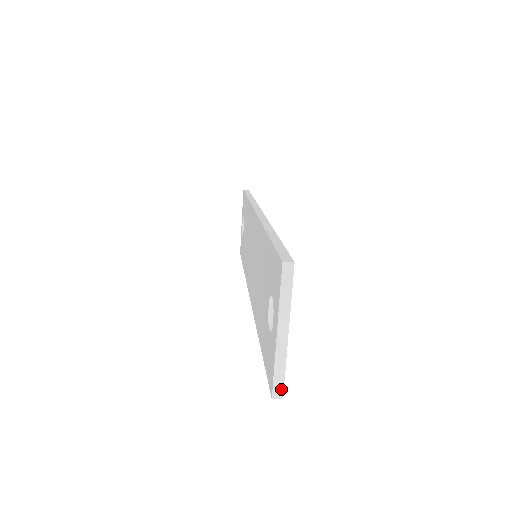
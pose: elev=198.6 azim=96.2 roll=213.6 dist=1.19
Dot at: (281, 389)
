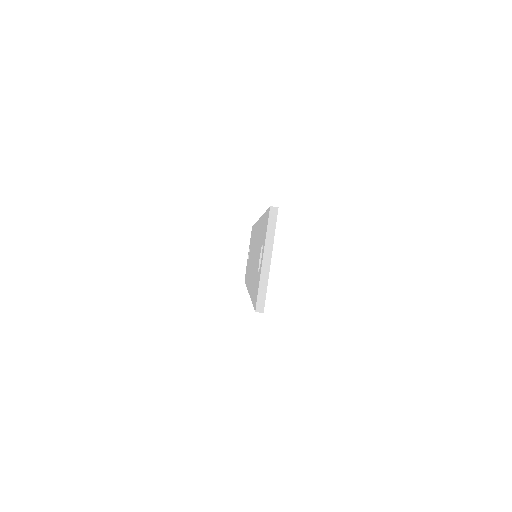
Dot at: (263, 305)
